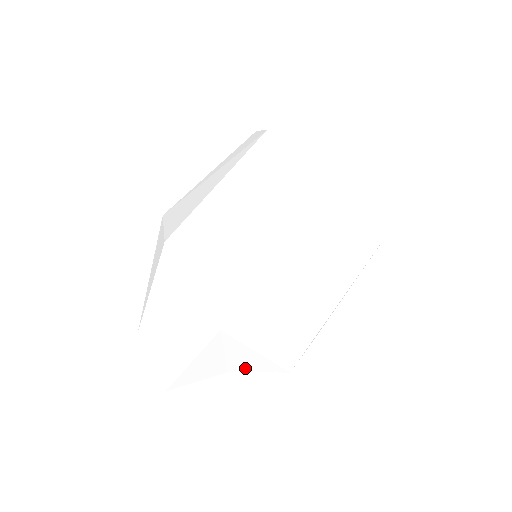
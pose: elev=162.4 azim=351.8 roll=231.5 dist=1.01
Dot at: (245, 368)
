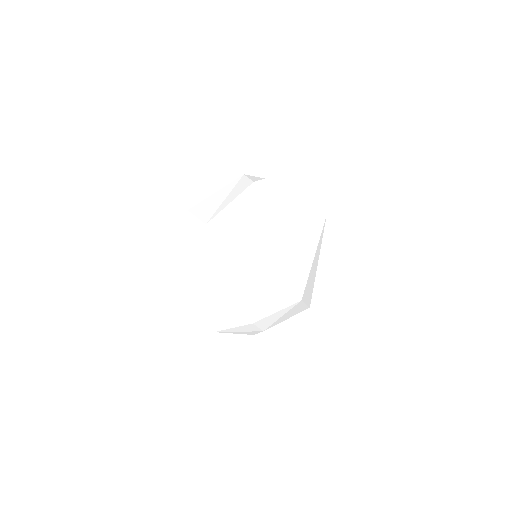
Dot at: (231, 275)
